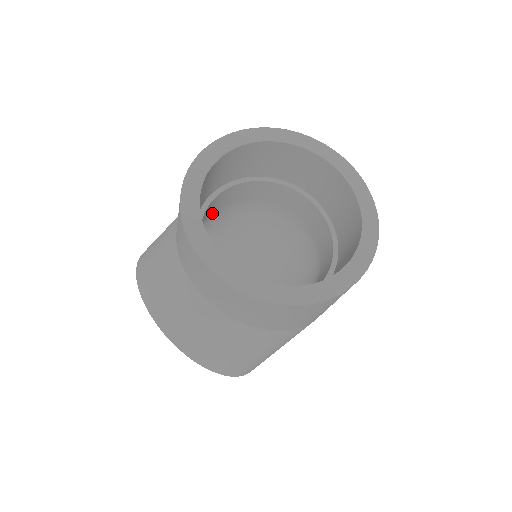
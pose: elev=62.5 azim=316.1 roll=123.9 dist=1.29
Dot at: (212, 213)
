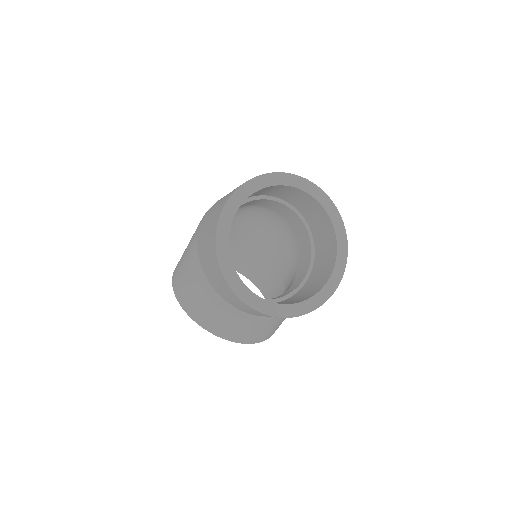
Dot at: occluded
